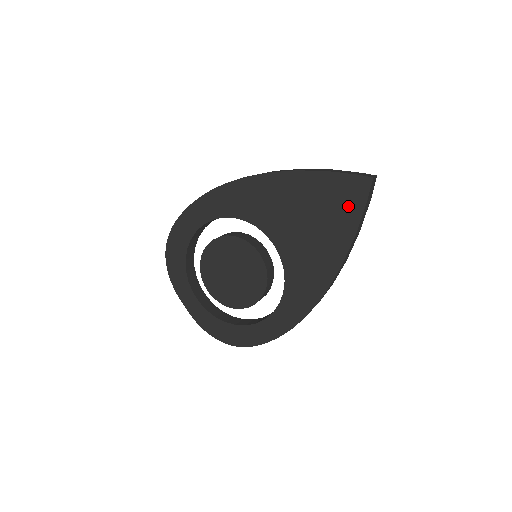
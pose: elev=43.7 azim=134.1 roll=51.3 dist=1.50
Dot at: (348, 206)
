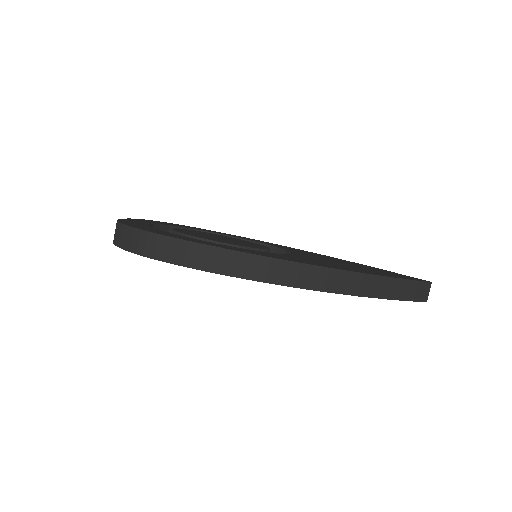
Dot at: (396, 275)
